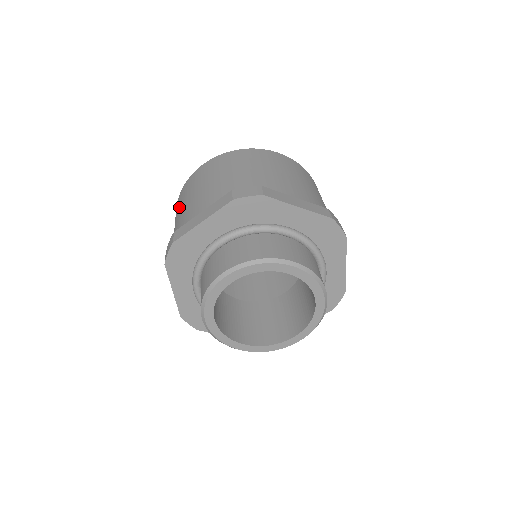
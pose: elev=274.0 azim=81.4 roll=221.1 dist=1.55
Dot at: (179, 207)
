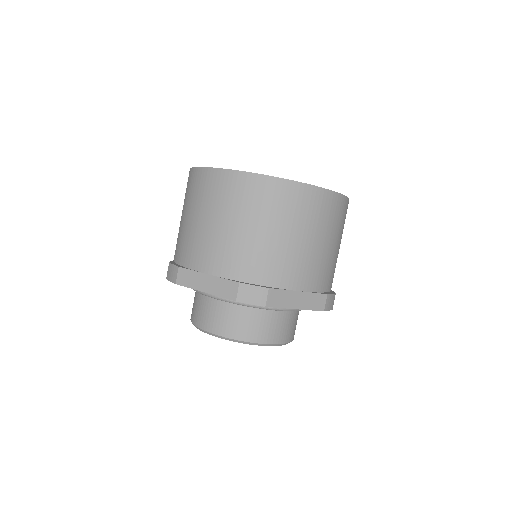
Dot at: (192, 202)
